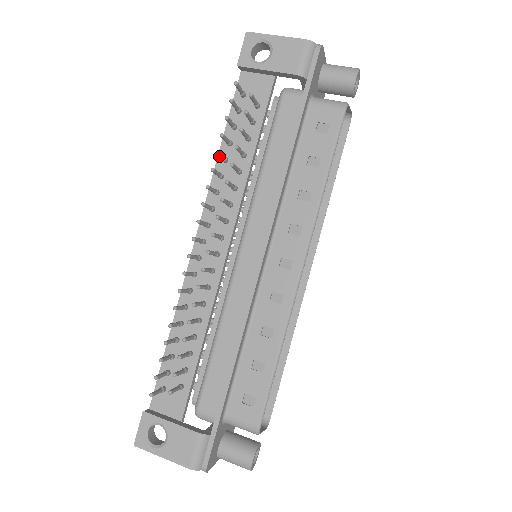
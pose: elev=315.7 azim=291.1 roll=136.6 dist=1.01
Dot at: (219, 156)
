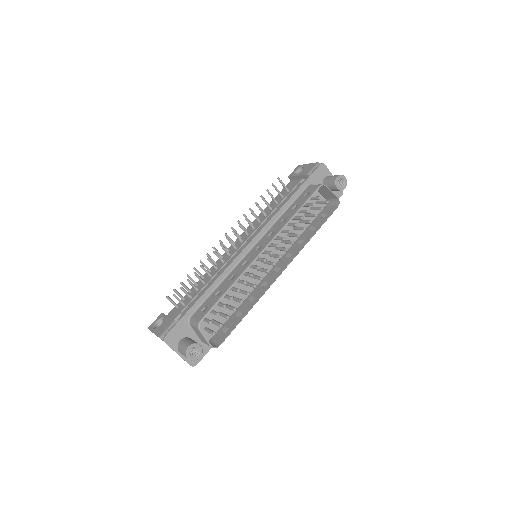
Dot at: occluded
